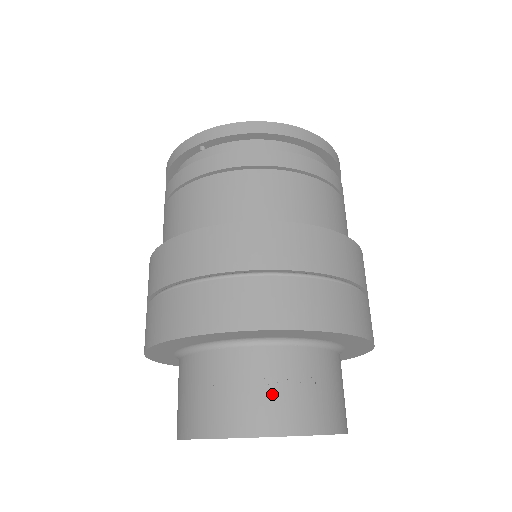
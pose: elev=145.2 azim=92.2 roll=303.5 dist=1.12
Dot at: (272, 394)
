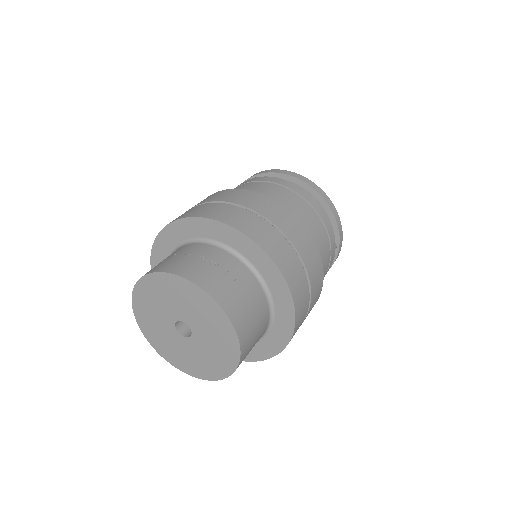
Dot at: (203, 265)
